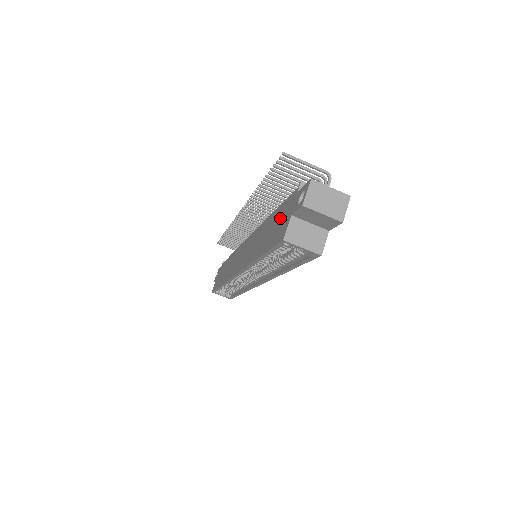
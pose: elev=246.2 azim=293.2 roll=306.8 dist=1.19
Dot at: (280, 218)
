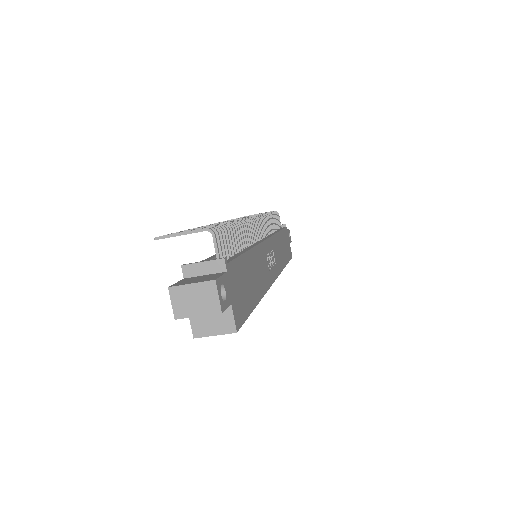
Dot at: occluded
